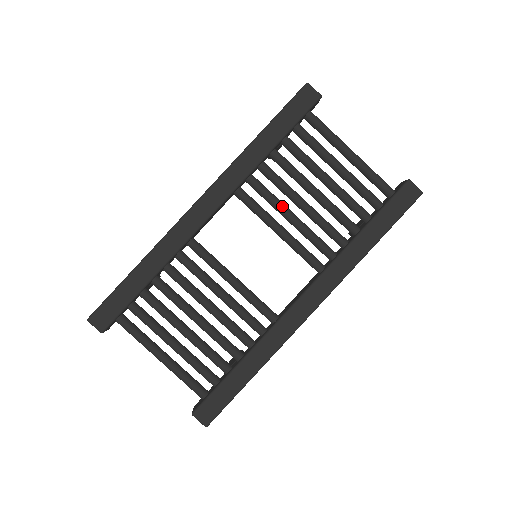
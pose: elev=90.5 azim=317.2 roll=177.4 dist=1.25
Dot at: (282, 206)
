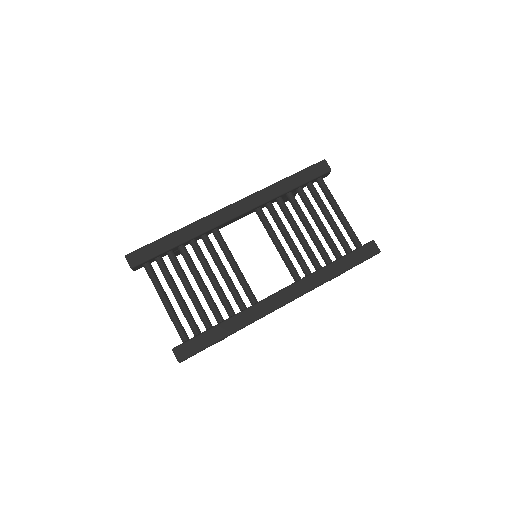
Dot at: (285, 228)
